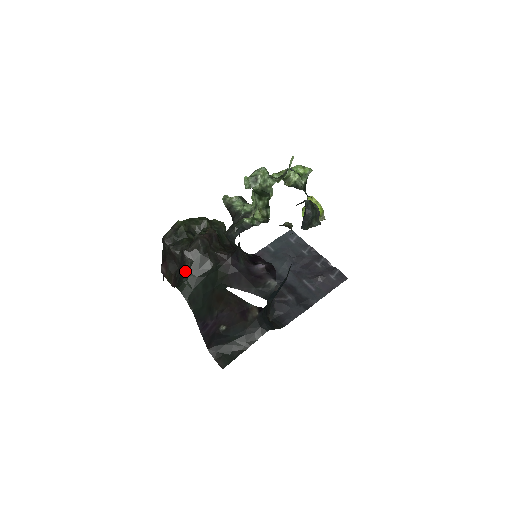
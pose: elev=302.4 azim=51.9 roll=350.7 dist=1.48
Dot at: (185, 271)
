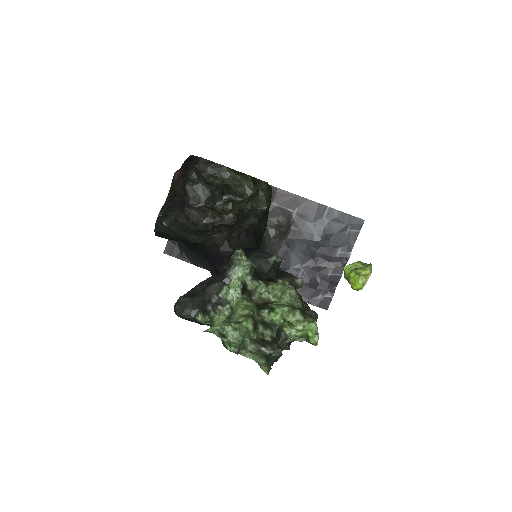
Dot at: (174, 217)
